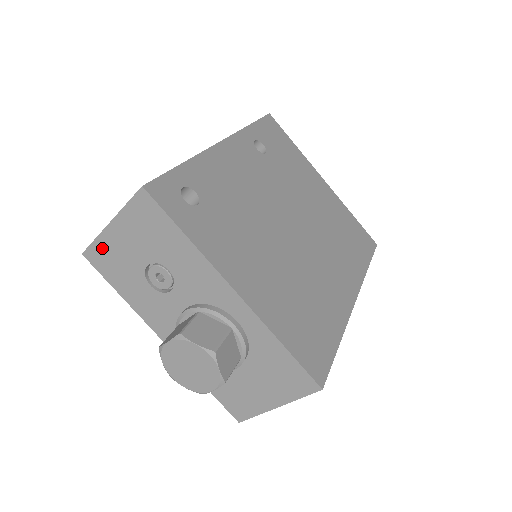
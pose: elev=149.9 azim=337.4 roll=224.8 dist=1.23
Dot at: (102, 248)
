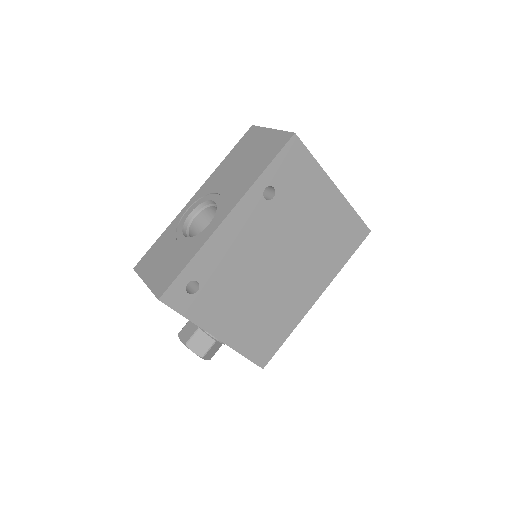
Dot at: occluded
